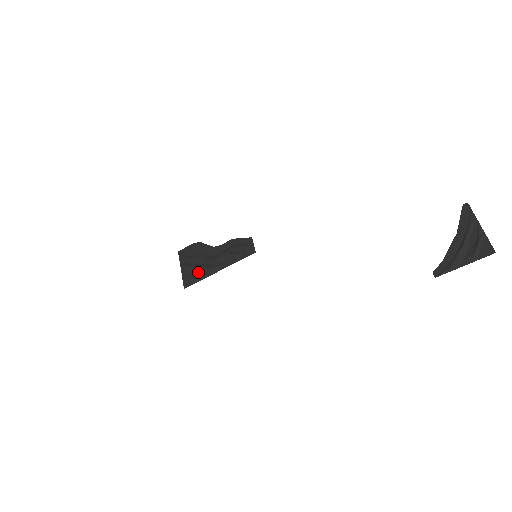
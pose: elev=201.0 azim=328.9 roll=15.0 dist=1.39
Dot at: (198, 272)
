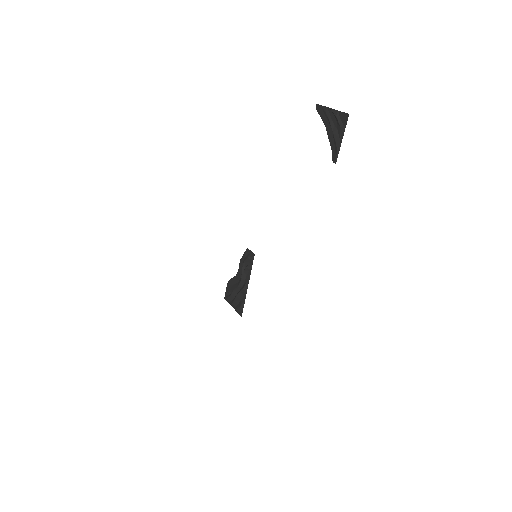
Dot at: (240, 299)
